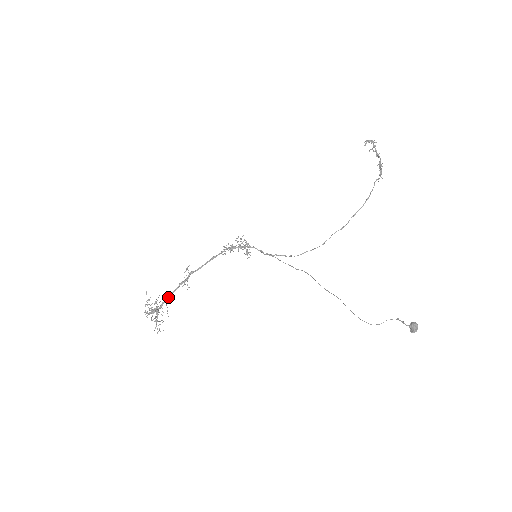
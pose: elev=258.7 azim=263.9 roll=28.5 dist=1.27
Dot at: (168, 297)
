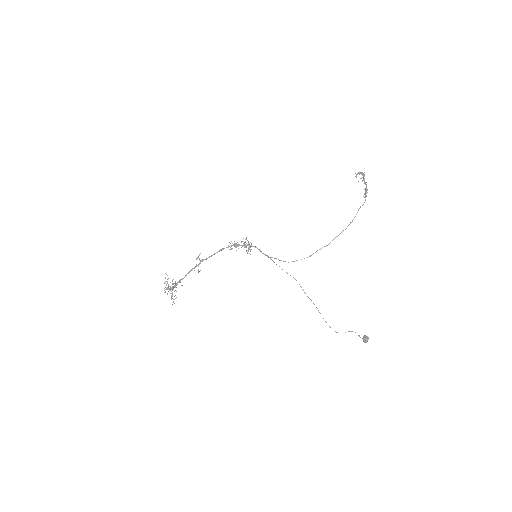
Dot at: (182, 278)
